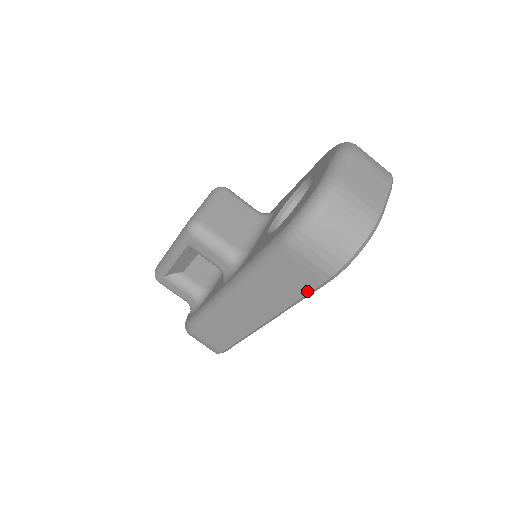
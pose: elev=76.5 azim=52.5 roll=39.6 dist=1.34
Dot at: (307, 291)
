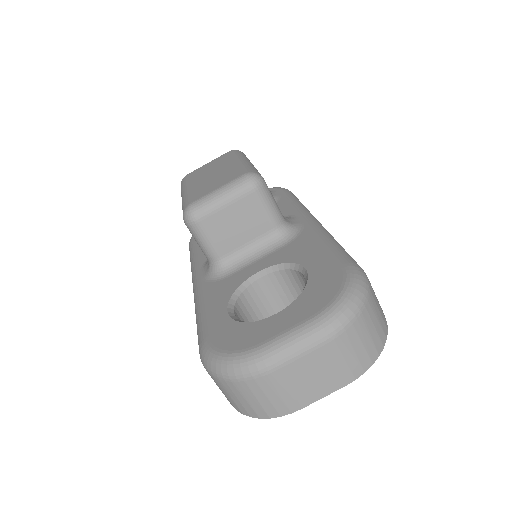
Dot at: occluded
